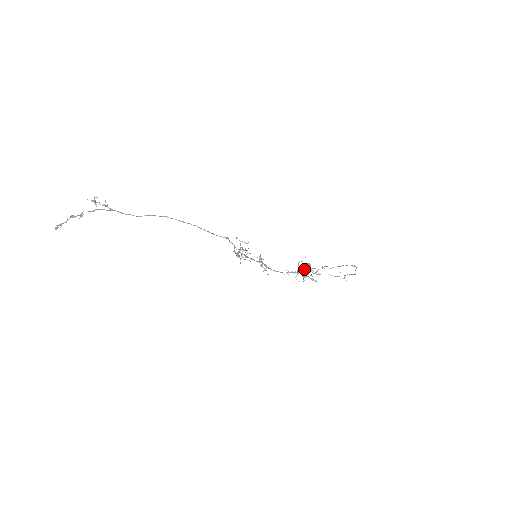
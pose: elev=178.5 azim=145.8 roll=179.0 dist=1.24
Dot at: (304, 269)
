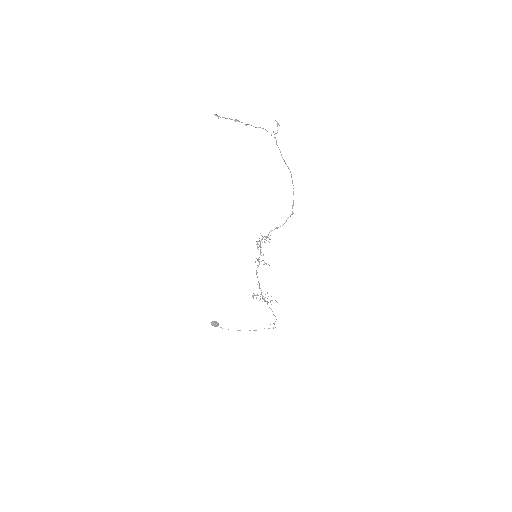
Dot at: (262, 295)
